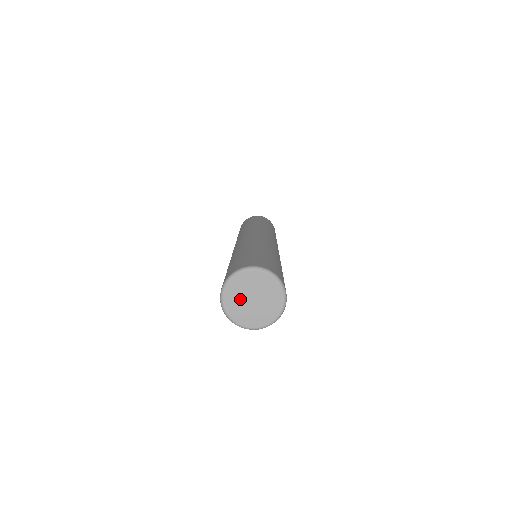
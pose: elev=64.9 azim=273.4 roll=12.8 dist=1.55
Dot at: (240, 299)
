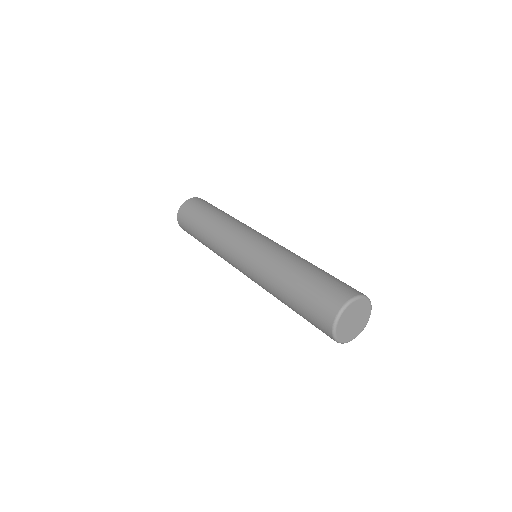
Dot at: (348, 329)
